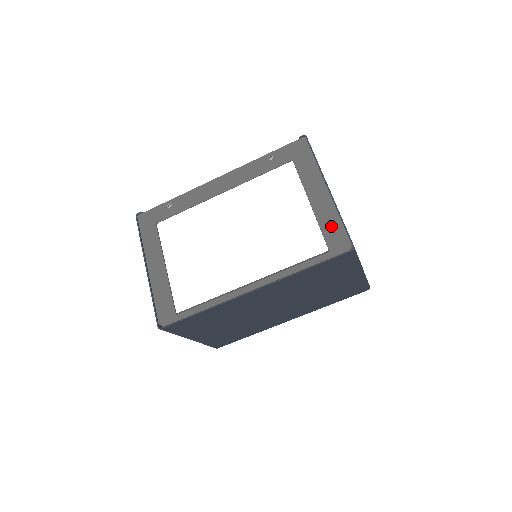
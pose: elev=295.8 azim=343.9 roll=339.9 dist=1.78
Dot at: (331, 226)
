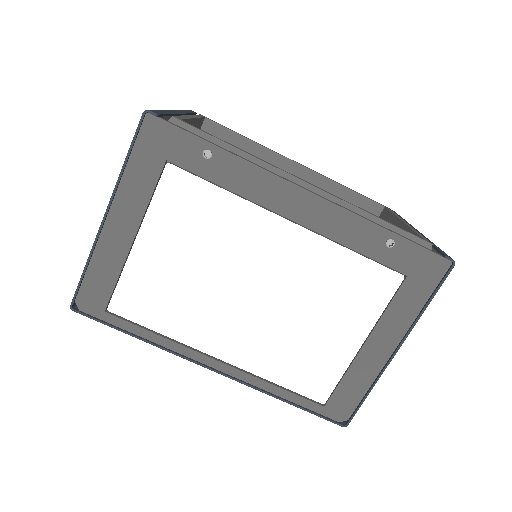
Dot at: (353, 387)
